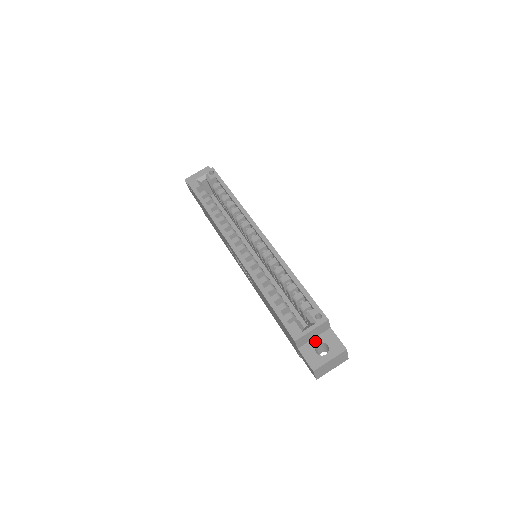
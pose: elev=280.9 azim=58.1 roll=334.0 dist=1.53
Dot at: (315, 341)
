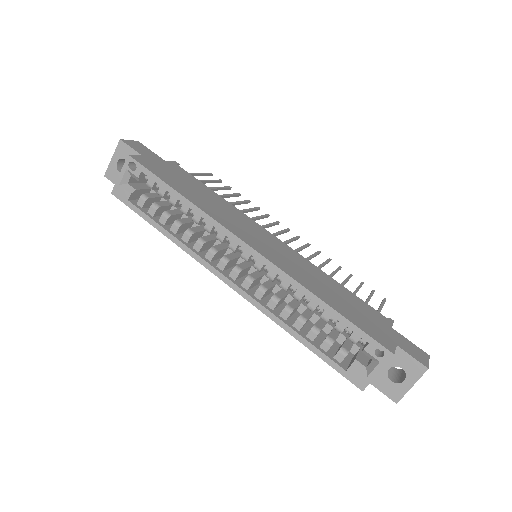
Dot at: (384, 367)
